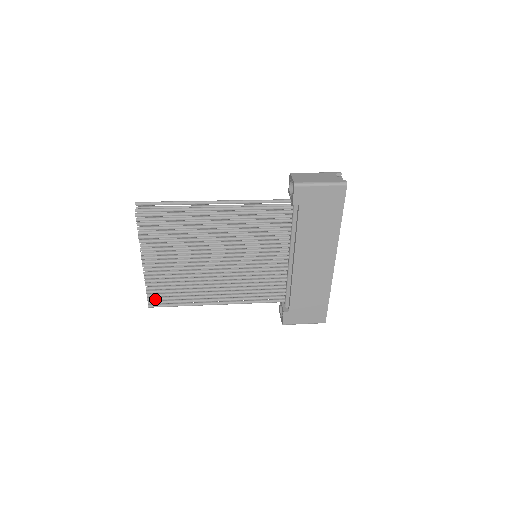
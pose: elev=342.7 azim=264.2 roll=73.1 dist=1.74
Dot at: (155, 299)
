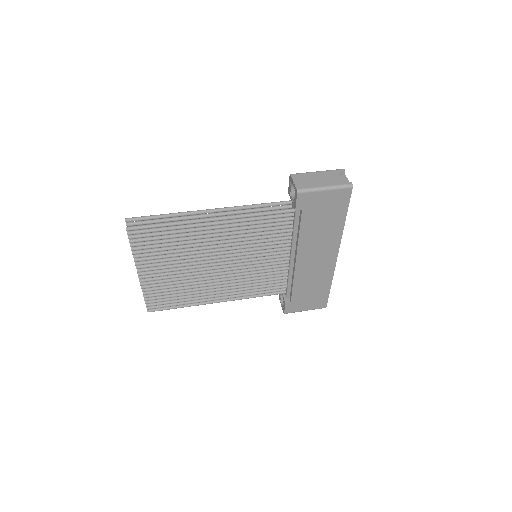
Dot at: (154, 305)
